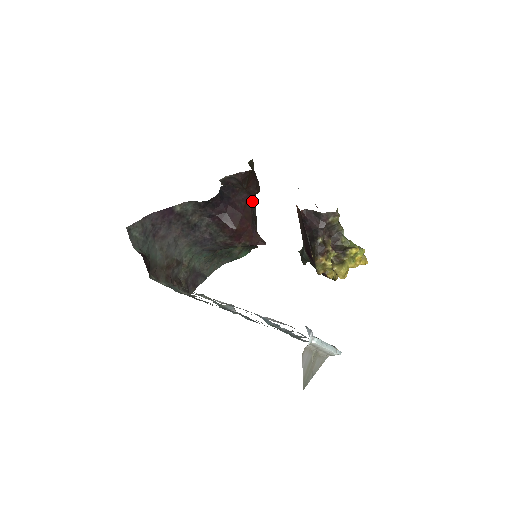
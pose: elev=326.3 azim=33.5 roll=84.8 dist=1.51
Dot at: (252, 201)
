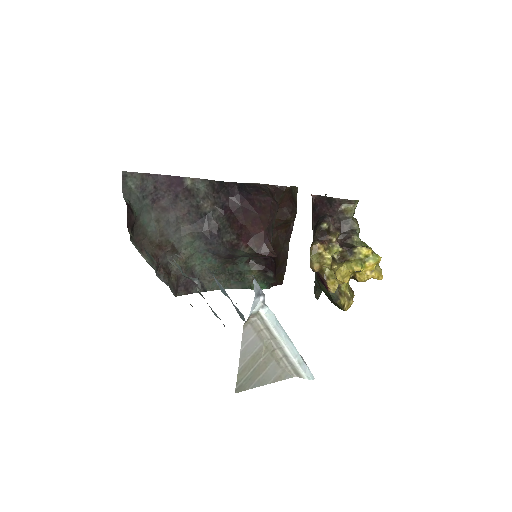
Dot at: (276, 209)
